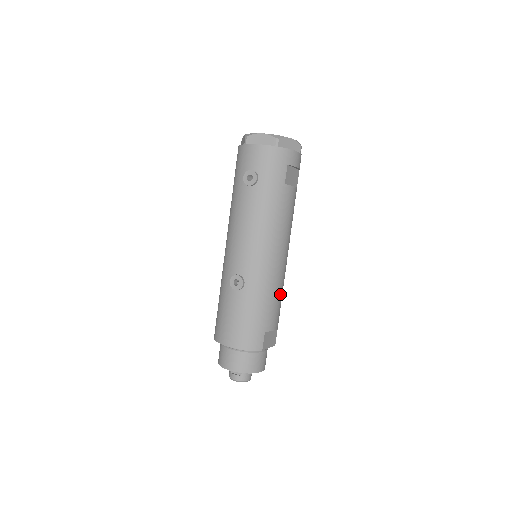
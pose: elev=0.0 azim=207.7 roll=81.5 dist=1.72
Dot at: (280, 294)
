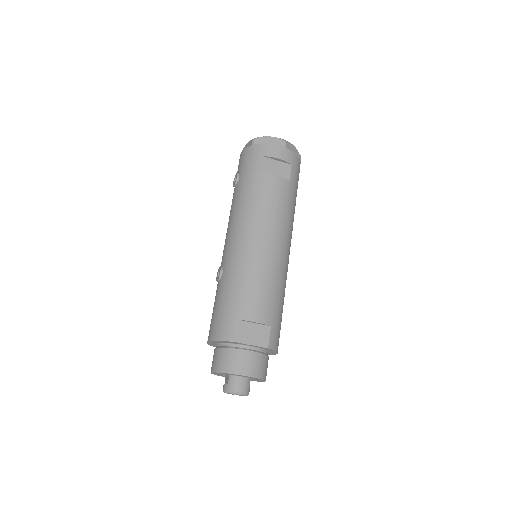
Dot at: (263, 282)
